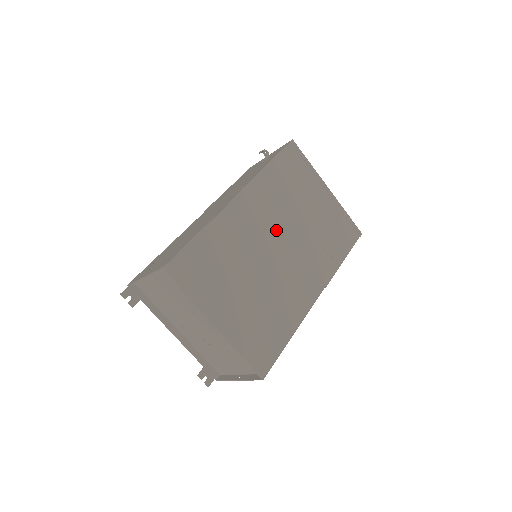
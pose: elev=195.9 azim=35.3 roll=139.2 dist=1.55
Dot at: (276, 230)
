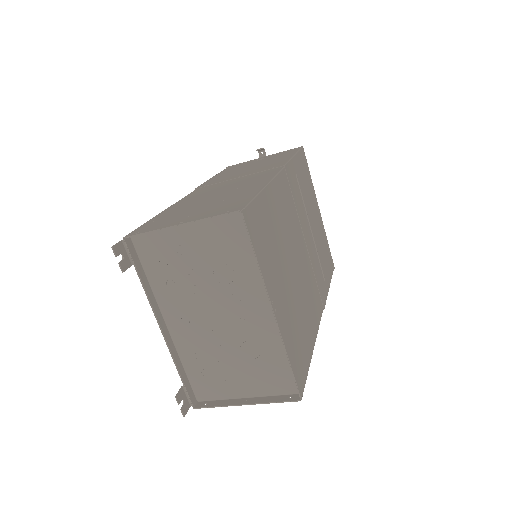
Dot at: (300, 227)
